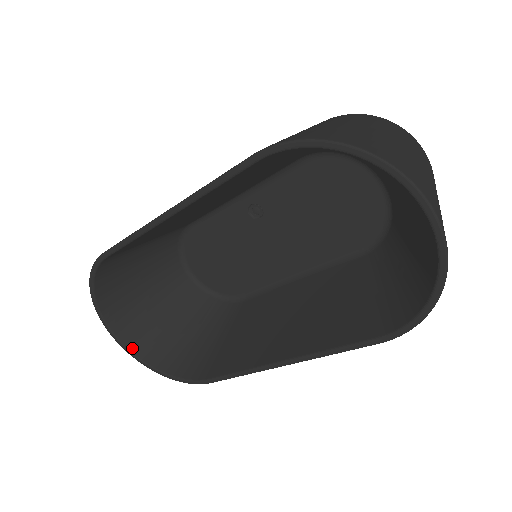
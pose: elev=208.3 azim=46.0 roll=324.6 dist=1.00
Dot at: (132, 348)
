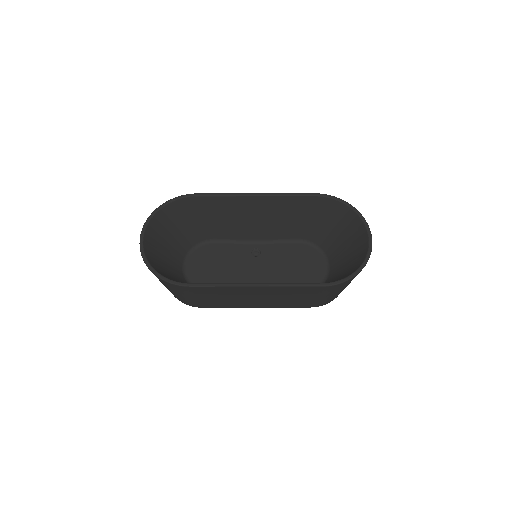
Dot at: (145, 249)
